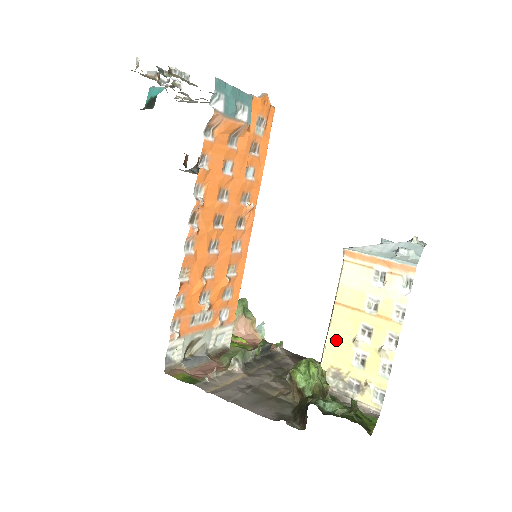
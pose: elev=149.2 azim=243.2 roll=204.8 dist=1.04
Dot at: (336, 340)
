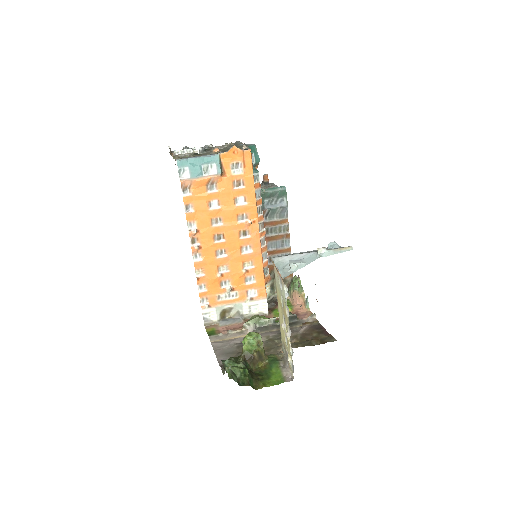
Dot at: (281, 322)
